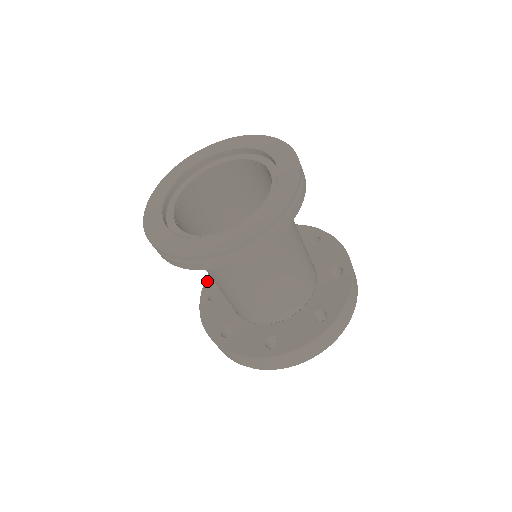
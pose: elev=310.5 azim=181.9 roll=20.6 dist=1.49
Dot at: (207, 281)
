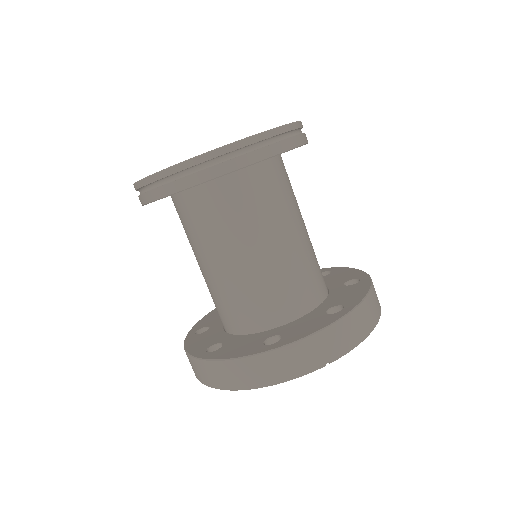
Dot at: (190, 350)
